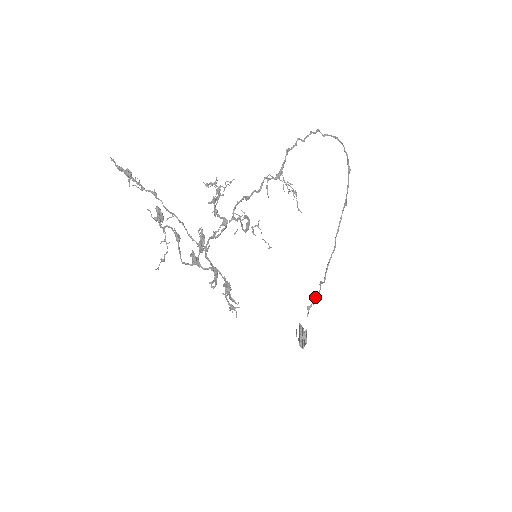
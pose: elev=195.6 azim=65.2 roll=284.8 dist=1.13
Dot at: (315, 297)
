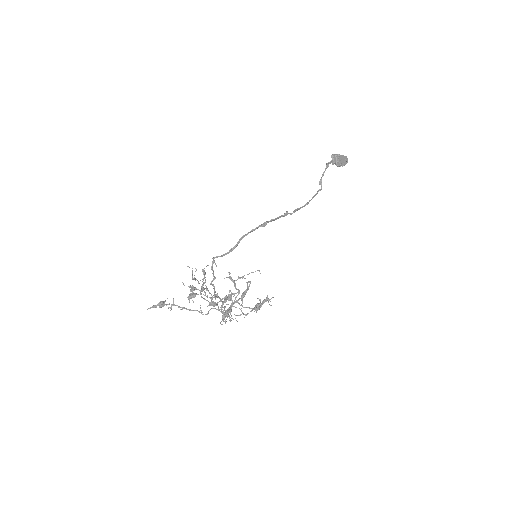
Dot at: occluded
